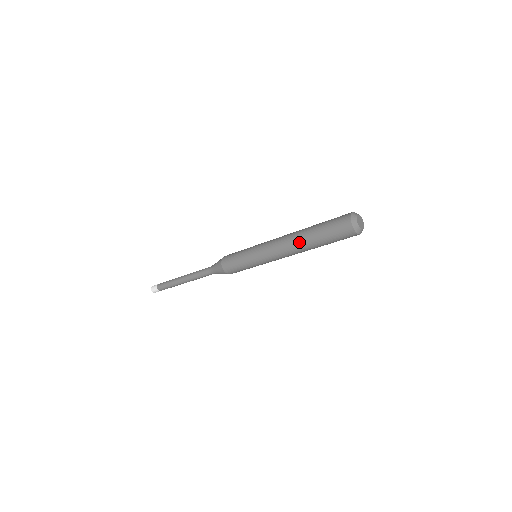
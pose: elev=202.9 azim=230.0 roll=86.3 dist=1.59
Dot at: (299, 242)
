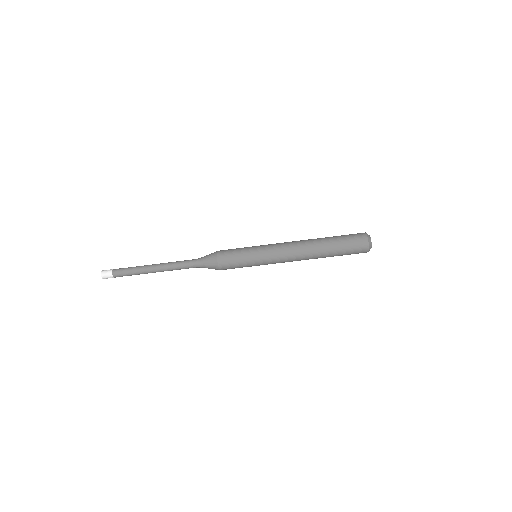
Dot at: (314, 253)
